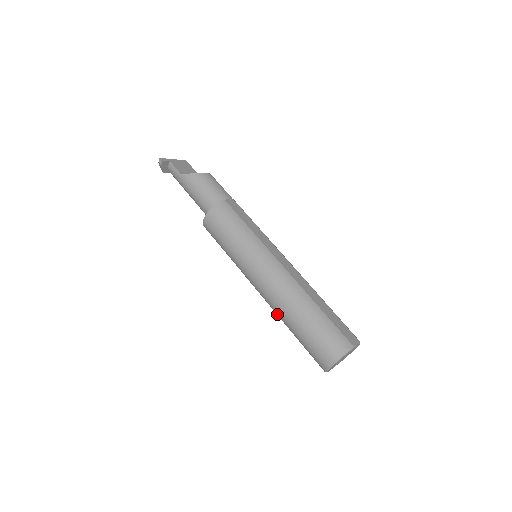
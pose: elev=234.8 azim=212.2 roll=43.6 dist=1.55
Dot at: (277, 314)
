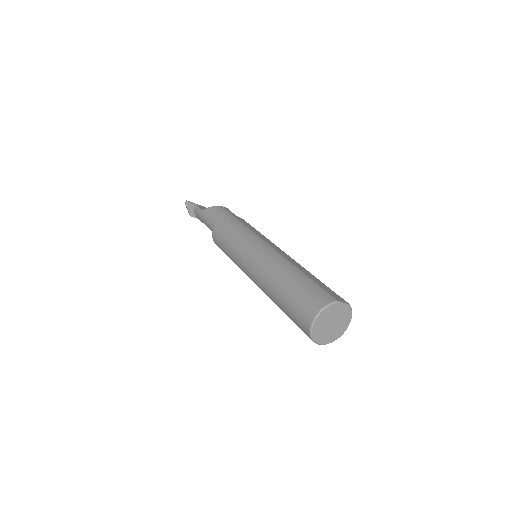
Dot at: (267, 294)
